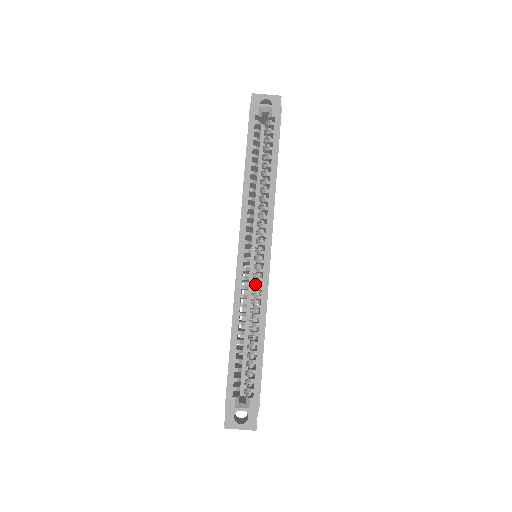
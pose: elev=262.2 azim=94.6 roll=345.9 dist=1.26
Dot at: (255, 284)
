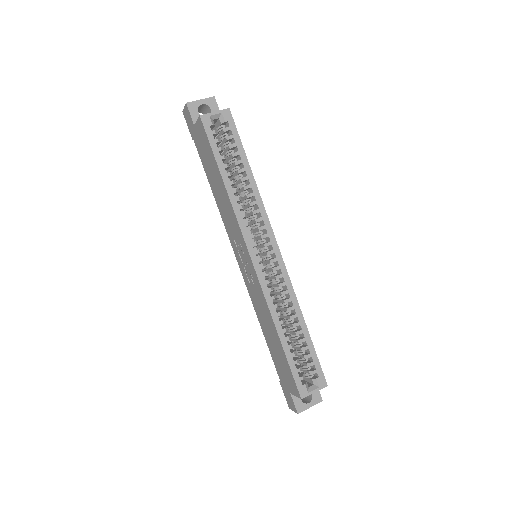
Dot at: (275, 282)
